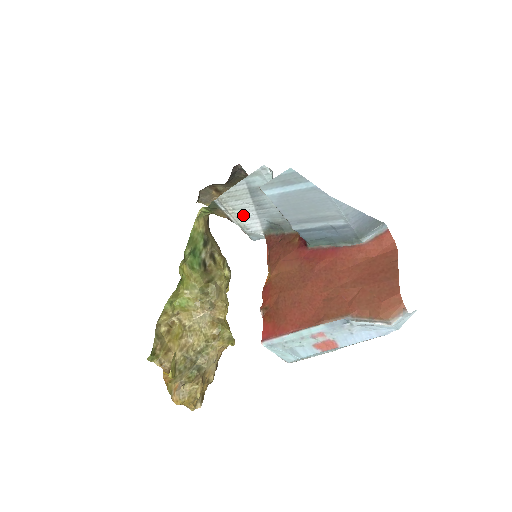
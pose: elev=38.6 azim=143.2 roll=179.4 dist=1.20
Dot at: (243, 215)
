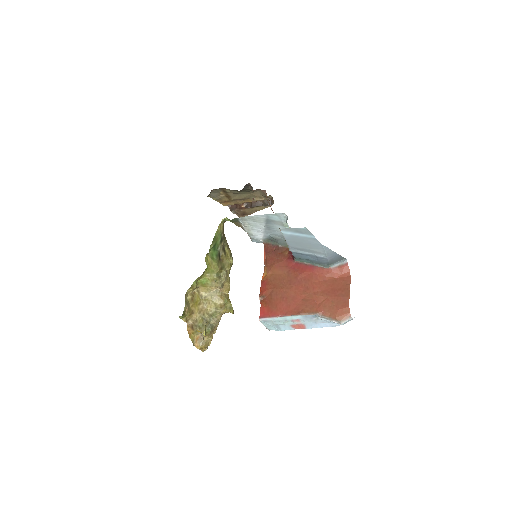
Dot at: (254, 229)
